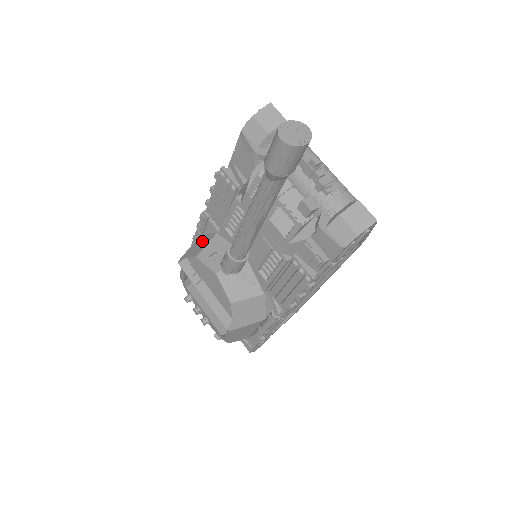
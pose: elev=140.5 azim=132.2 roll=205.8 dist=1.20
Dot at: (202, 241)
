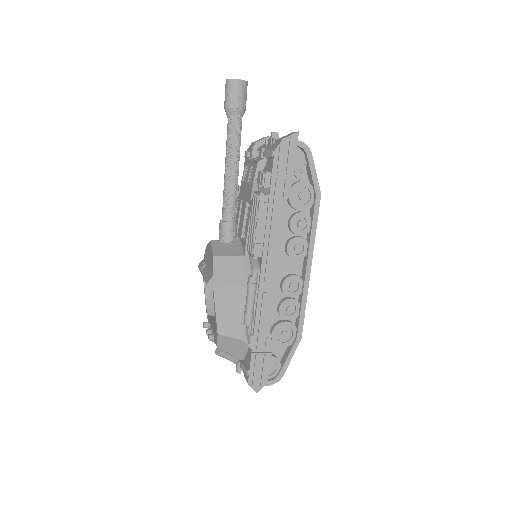
Dot at: occluded
